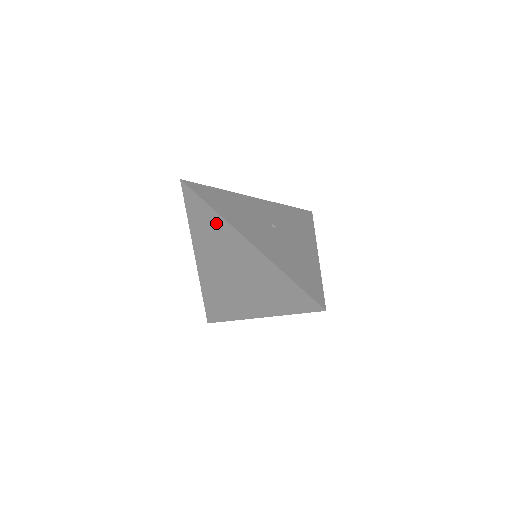
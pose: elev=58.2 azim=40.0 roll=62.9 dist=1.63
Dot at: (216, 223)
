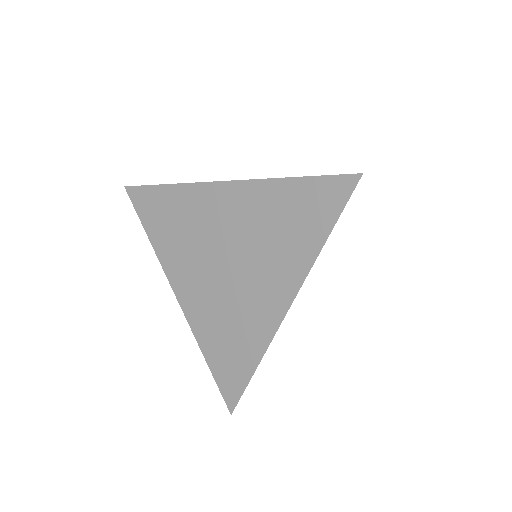
Dot at: (178, 201)
